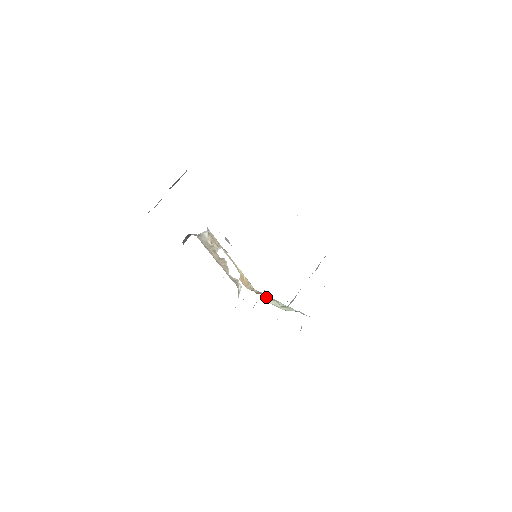
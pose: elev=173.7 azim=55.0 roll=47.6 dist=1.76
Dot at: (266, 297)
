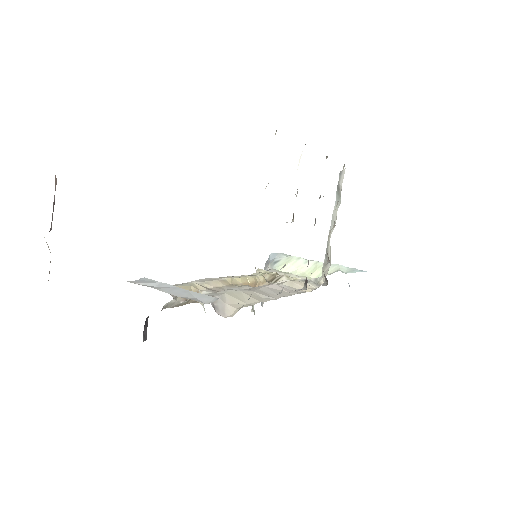
Dot at: (274, 255)
